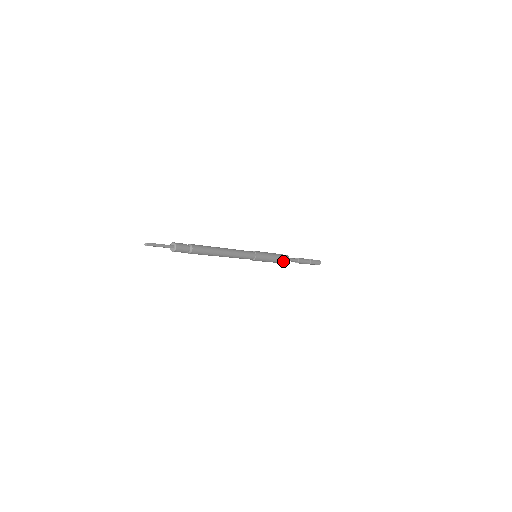
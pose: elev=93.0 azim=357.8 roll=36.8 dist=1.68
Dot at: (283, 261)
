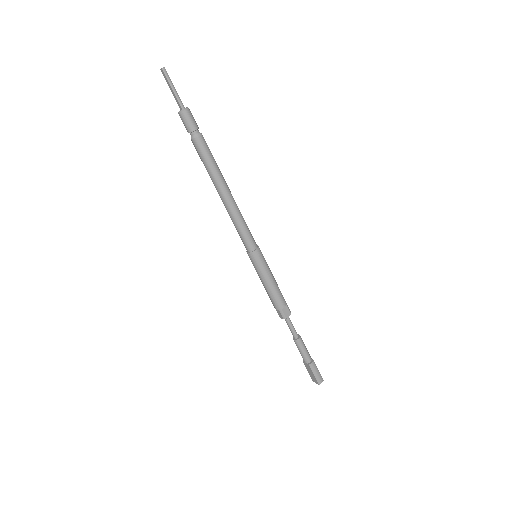
Dot at: (280, 307)
